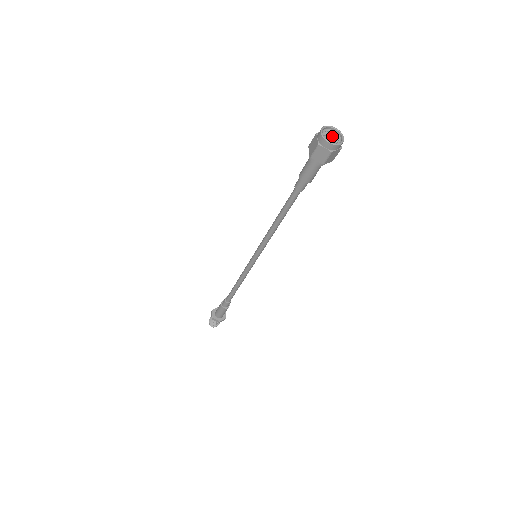
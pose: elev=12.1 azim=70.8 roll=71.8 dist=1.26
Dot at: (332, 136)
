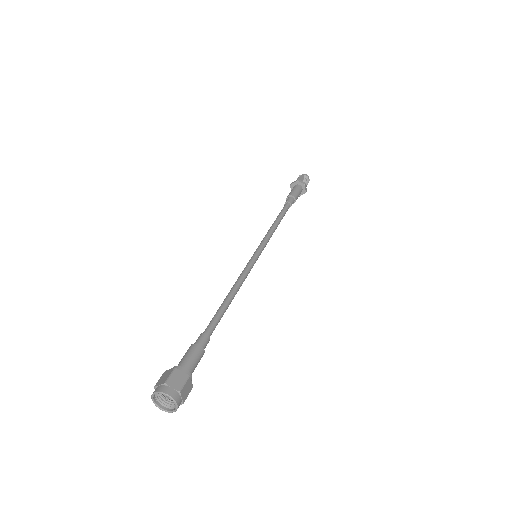
Dot at: (173, 389)
